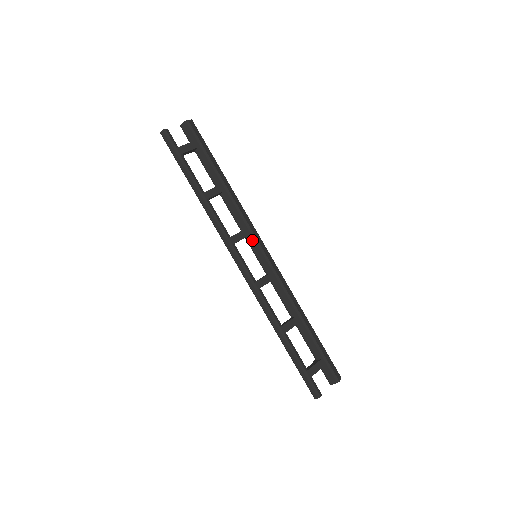
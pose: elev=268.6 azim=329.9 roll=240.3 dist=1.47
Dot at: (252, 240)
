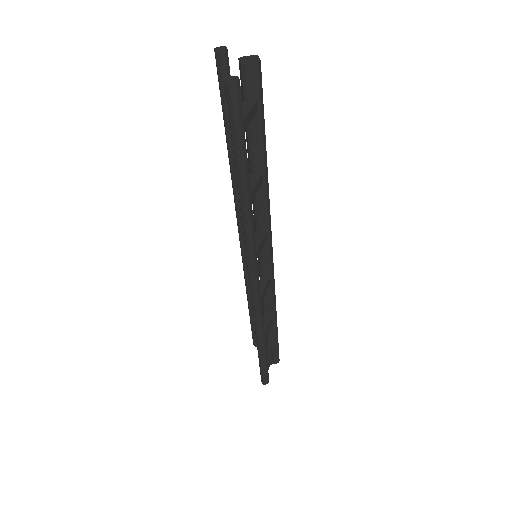
Dot at: (267, 244)
